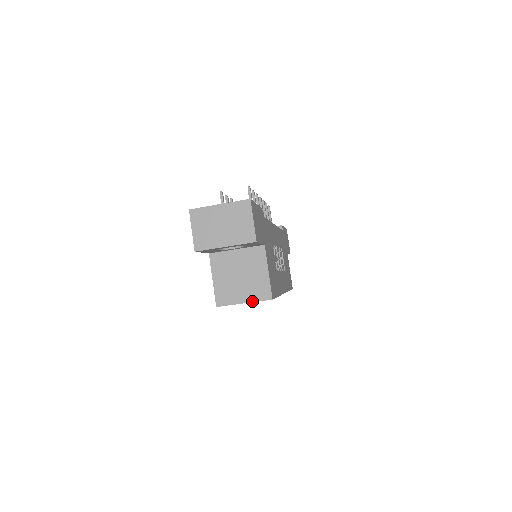
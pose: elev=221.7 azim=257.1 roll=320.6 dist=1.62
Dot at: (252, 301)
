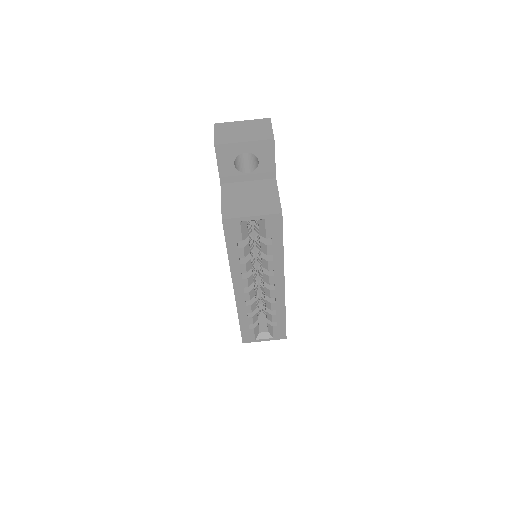
Dot at: (261, 214)
